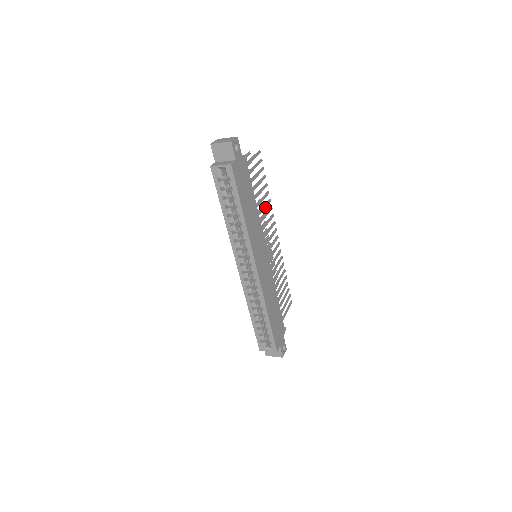
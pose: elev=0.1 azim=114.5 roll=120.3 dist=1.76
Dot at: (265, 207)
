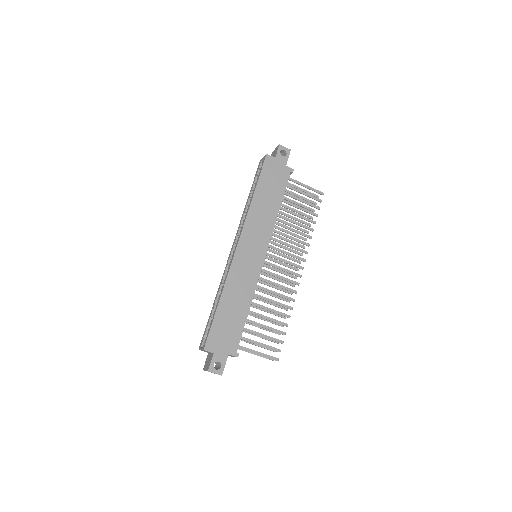
Dot at: (297, 232)
